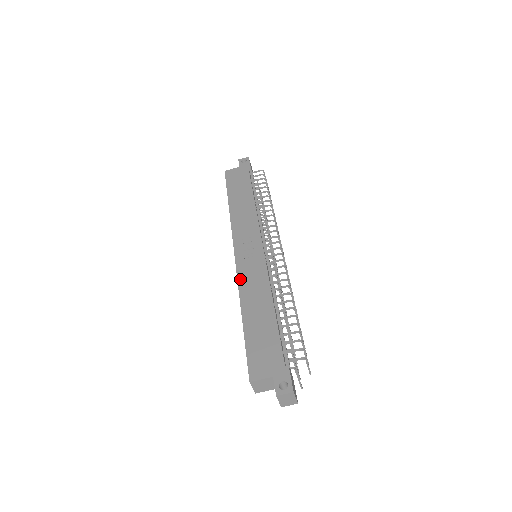
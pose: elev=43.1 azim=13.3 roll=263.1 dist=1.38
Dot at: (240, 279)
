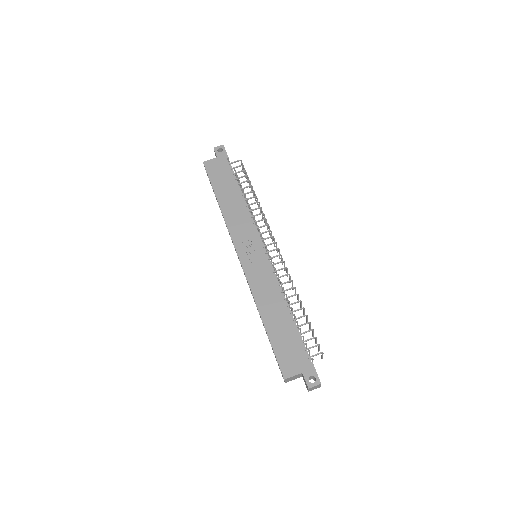
Dot at: (251, 285)
